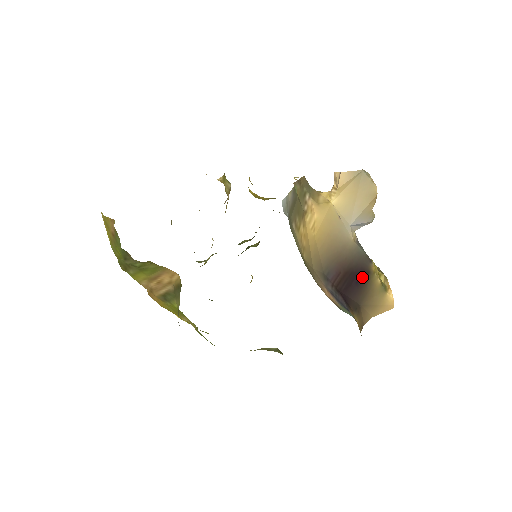
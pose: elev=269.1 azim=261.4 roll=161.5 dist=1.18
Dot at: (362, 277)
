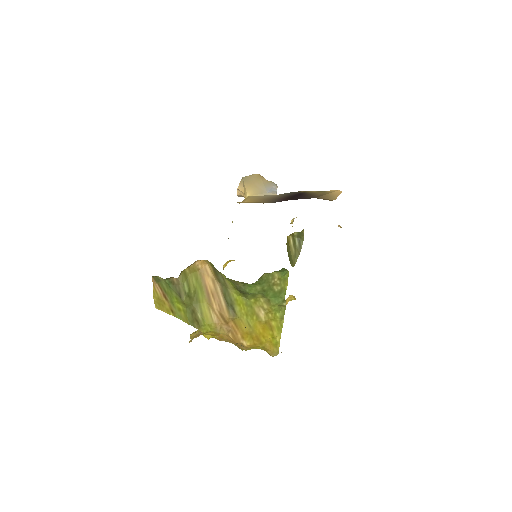
Dot at: (300, 194)
